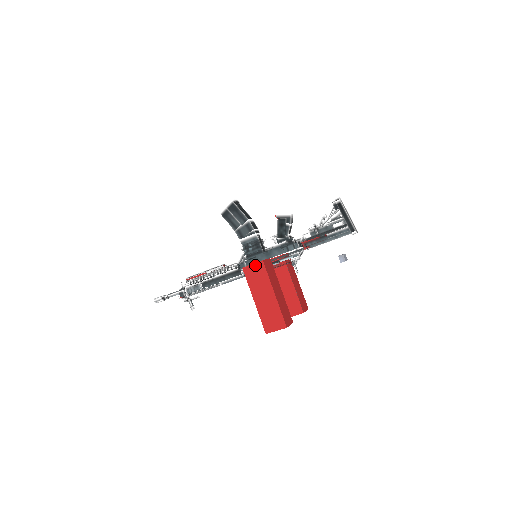
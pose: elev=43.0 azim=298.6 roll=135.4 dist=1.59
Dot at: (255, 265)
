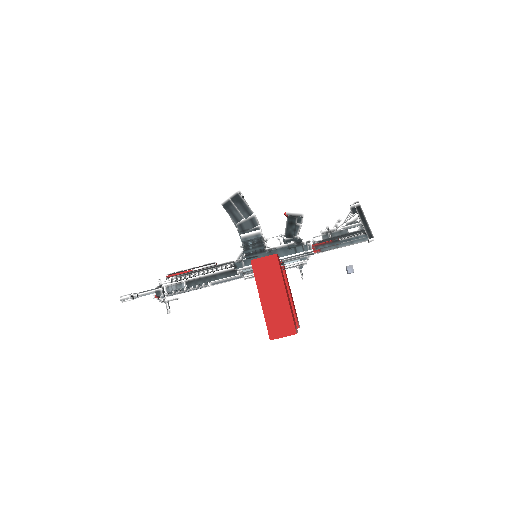
Dot at: (267, 258)
